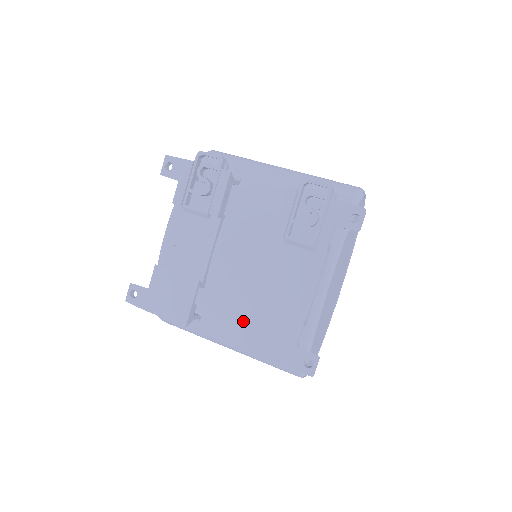
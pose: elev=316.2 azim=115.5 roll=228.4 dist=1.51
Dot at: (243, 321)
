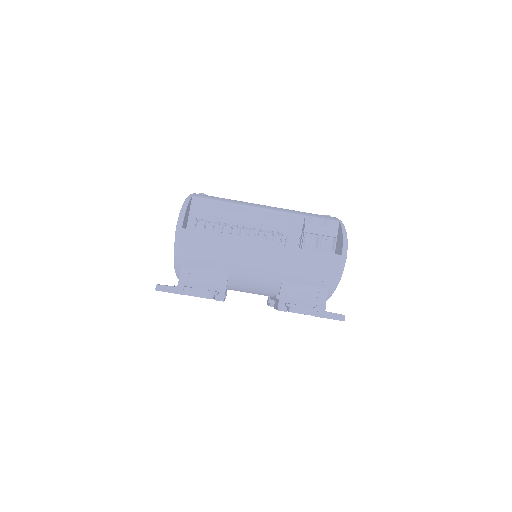
Dot at: occluded
